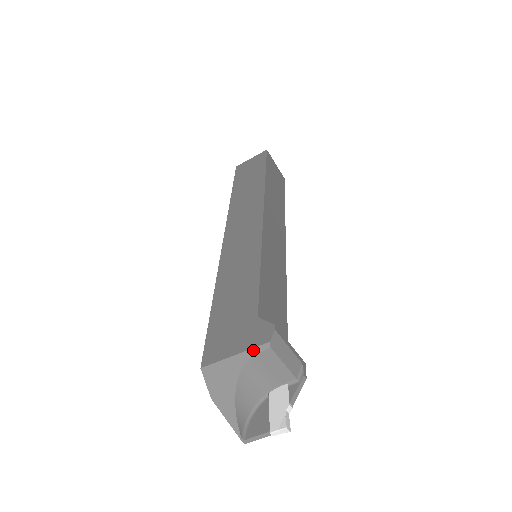
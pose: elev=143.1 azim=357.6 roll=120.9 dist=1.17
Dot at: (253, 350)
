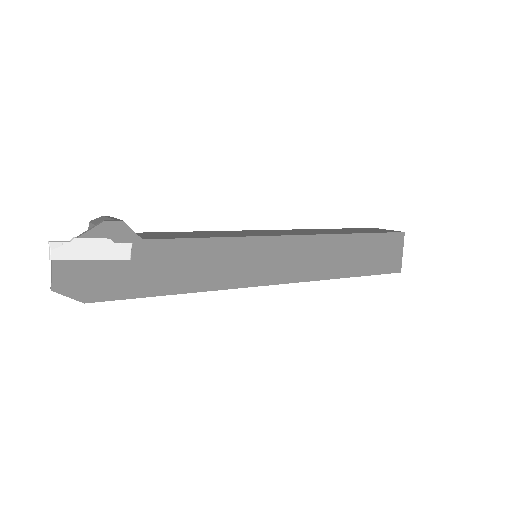
Dot at: occluded
